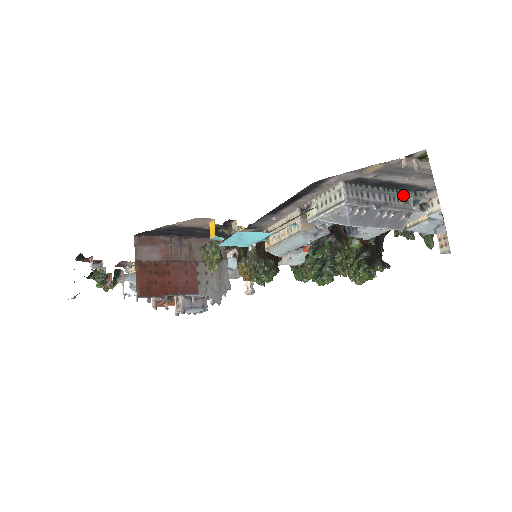
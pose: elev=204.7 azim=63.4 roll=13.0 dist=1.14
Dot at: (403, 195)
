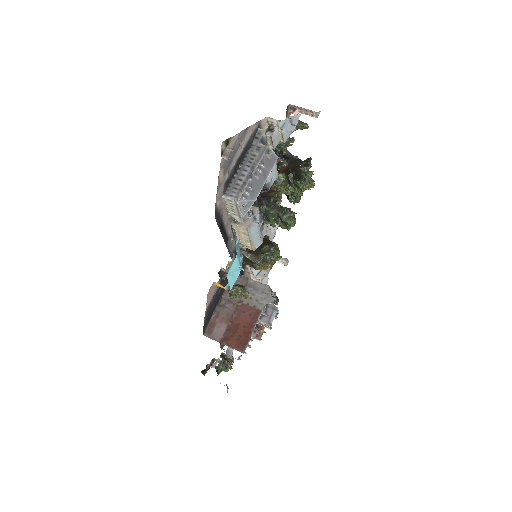
Dot at: (253, 149)
